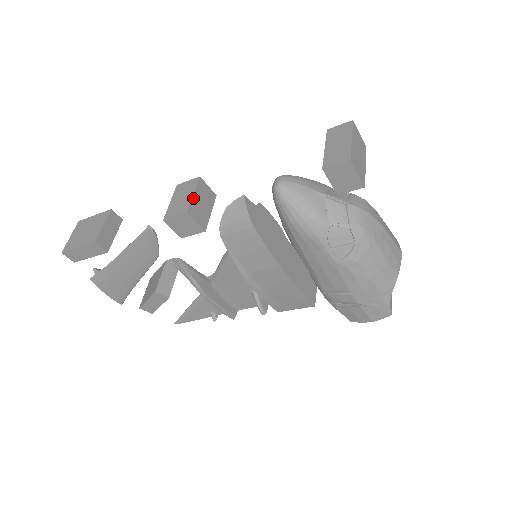
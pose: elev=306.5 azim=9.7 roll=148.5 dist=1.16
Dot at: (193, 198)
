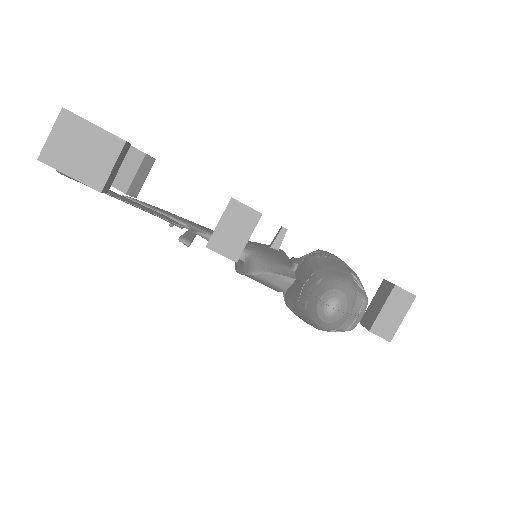
Dot at: occluded
